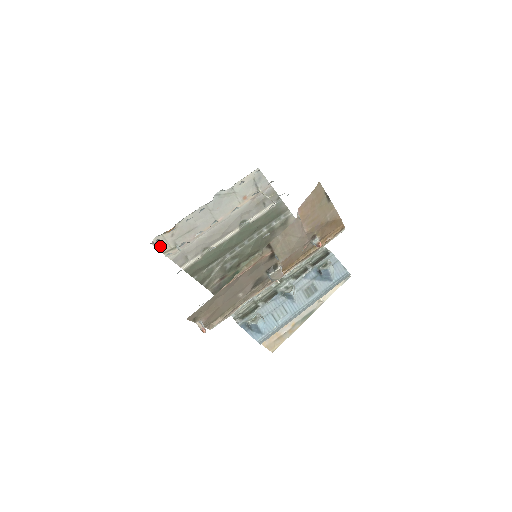
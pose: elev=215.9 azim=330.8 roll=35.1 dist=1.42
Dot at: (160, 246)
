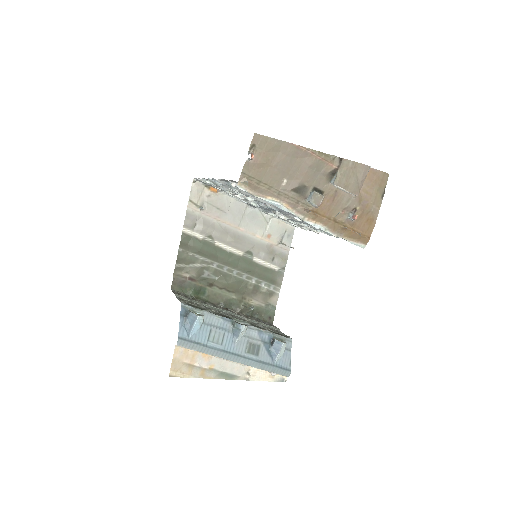
Dot at: (194, 192)
